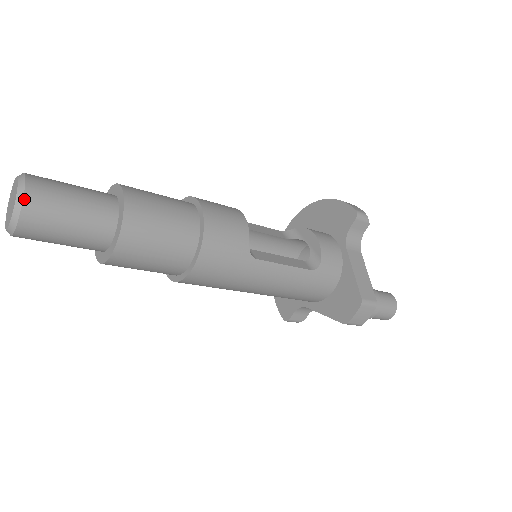
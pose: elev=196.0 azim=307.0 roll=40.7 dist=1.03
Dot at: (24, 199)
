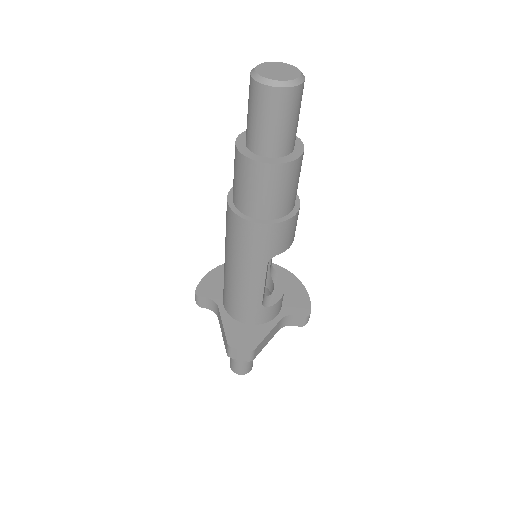
Dot at: (293, 87)
